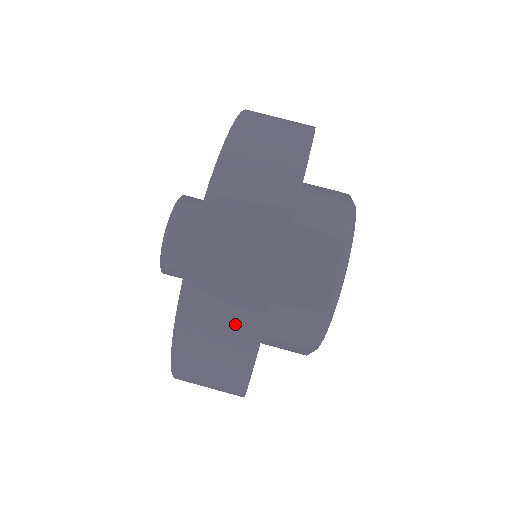
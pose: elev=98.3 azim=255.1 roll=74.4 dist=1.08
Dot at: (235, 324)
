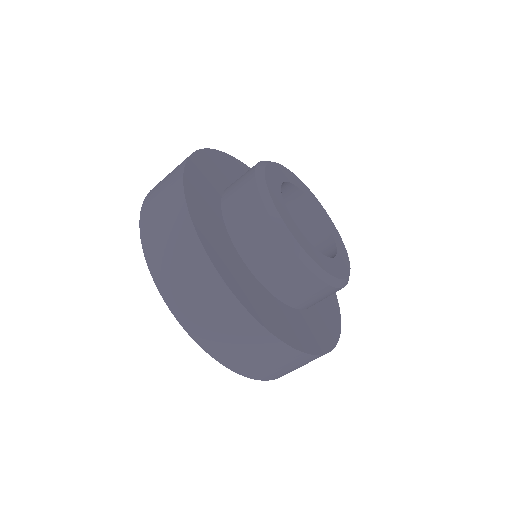
Dot at: occluded
